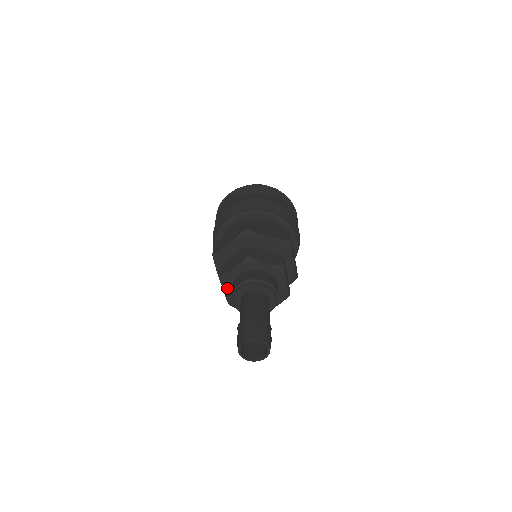
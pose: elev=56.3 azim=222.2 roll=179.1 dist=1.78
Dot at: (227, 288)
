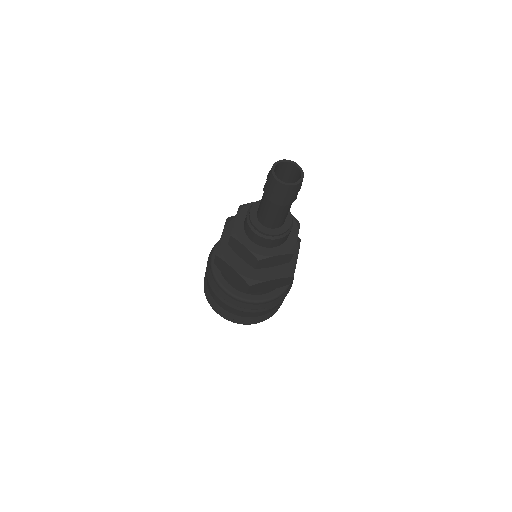
Dot at: (243, 240)
